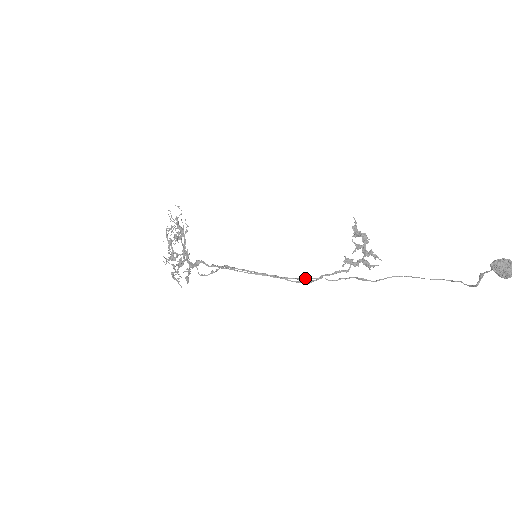
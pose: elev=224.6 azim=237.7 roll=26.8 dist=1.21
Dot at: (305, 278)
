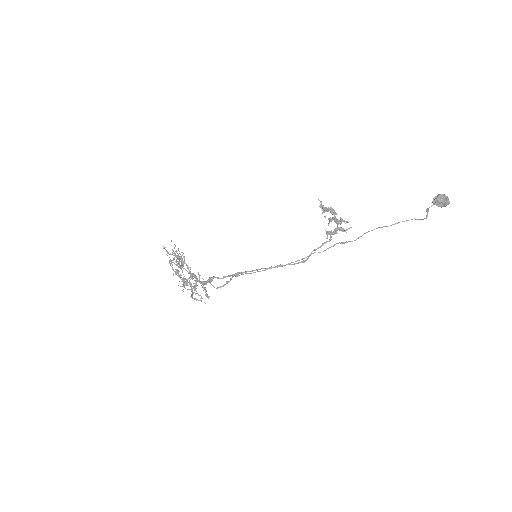
Dot at: (303, 258)
